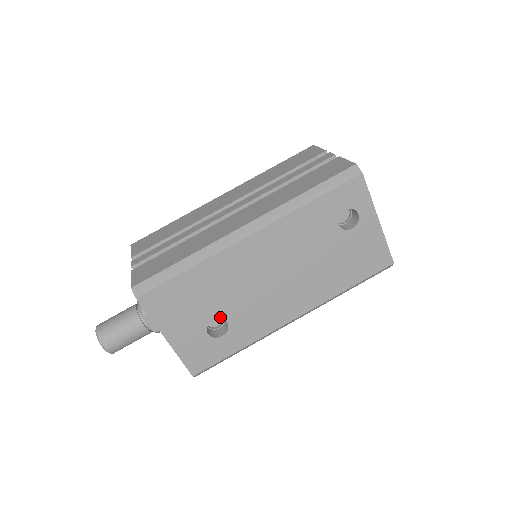
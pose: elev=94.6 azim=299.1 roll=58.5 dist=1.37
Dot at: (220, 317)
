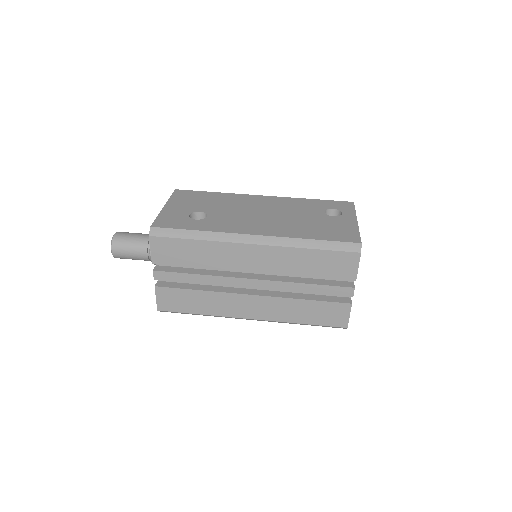
Dot at: (206, 213)
